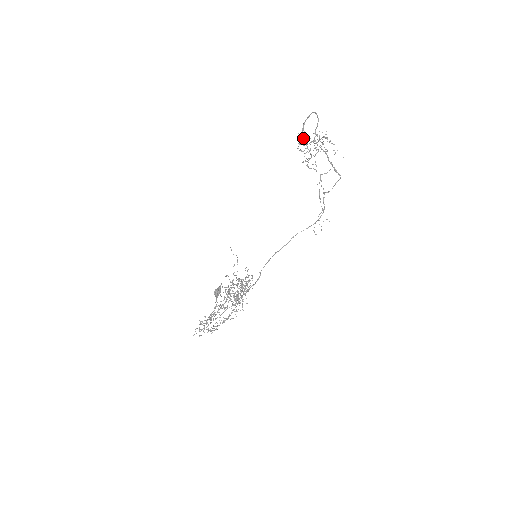
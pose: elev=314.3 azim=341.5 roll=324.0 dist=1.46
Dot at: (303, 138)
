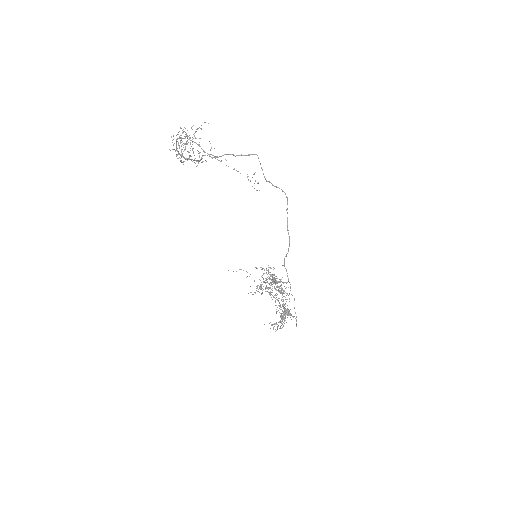
Dot at: occluded
